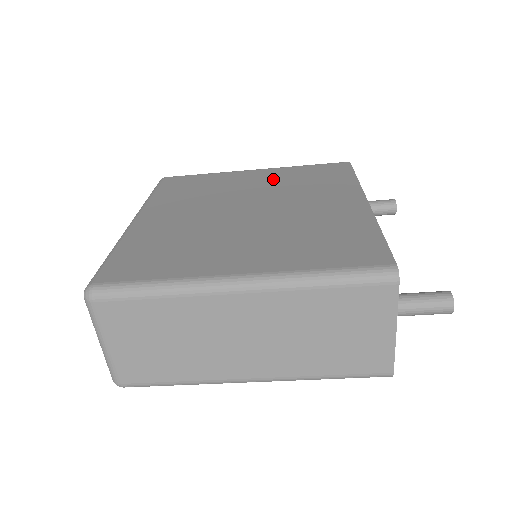
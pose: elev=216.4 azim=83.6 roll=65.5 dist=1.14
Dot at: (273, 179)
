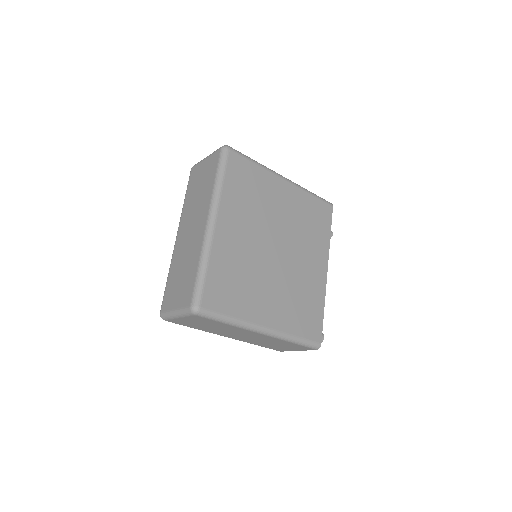
Dot at: (293, 207)
